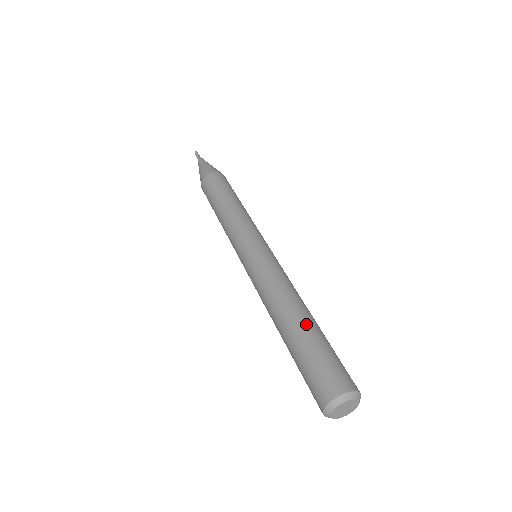
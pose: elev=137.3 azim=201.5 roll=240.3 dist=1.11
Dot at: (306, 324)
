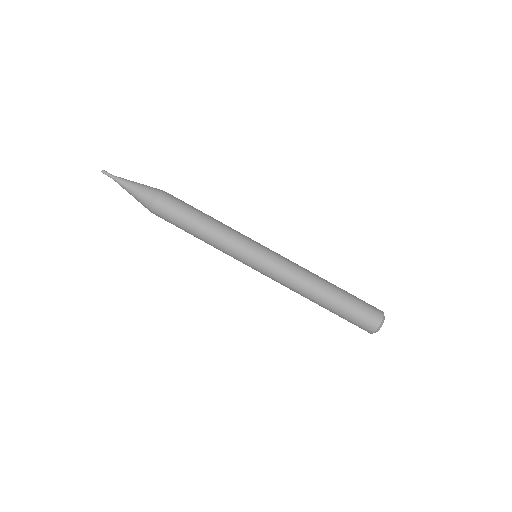
Dot at: (333, 298)
